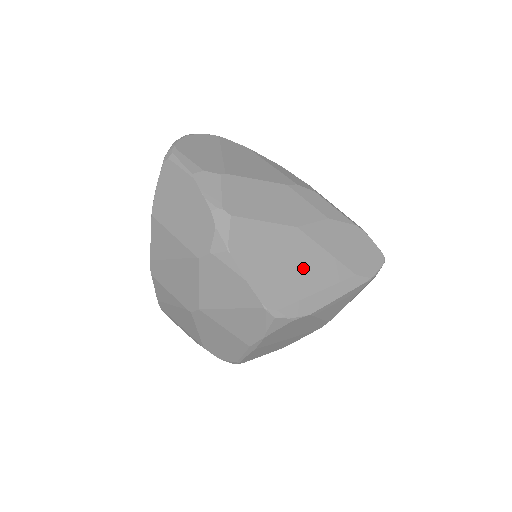
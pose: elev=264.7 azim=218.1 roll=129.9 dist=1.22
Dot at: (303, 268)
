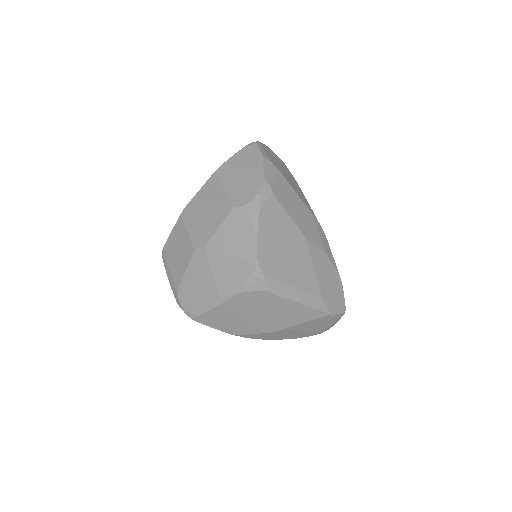
Dot at: (294, 264)
